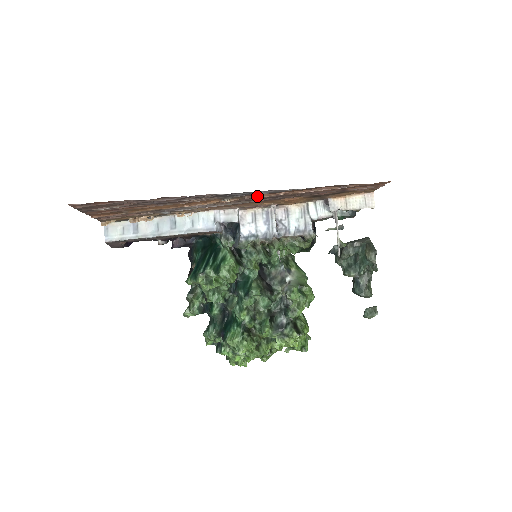
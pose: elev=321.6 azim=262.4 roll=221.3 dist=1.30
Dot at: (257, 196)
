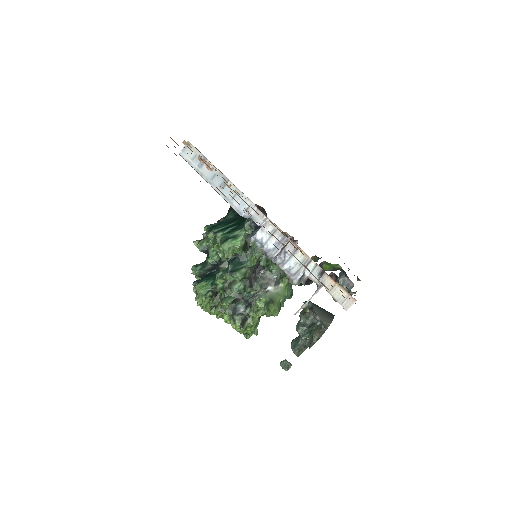
Dot at: occluded
